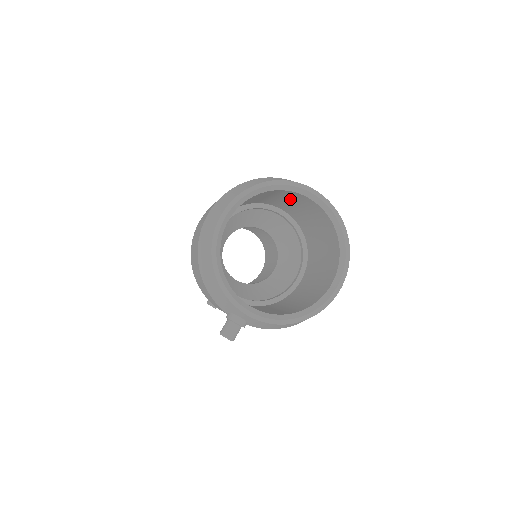
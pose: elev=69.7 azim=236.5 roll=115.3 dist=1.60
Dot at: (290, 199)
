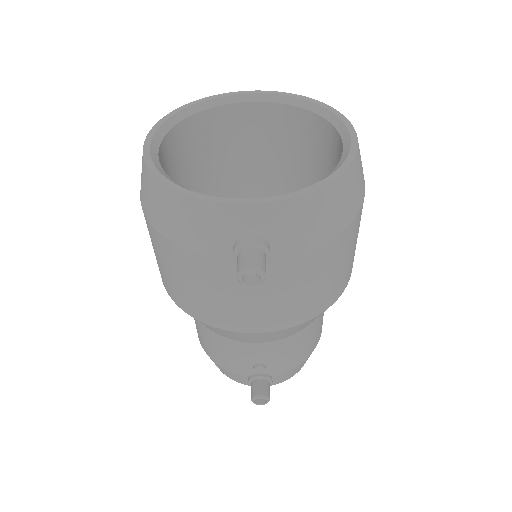
Dot at: (237, 143)
